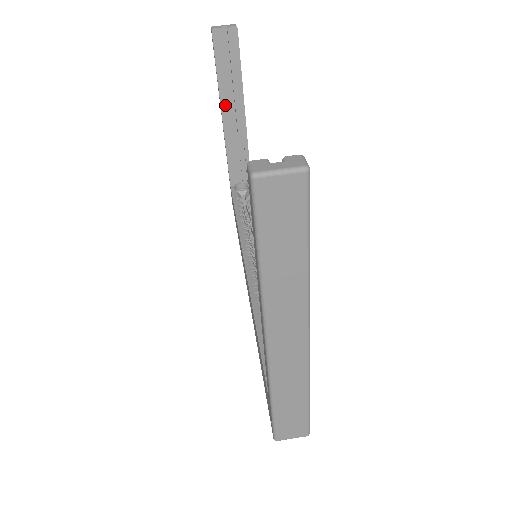
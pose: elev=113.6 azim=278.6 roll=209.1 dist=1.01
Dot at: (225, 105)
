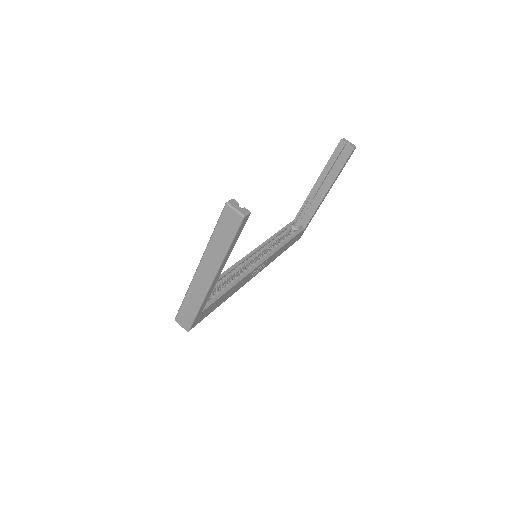
Dot at: (321, 179)
